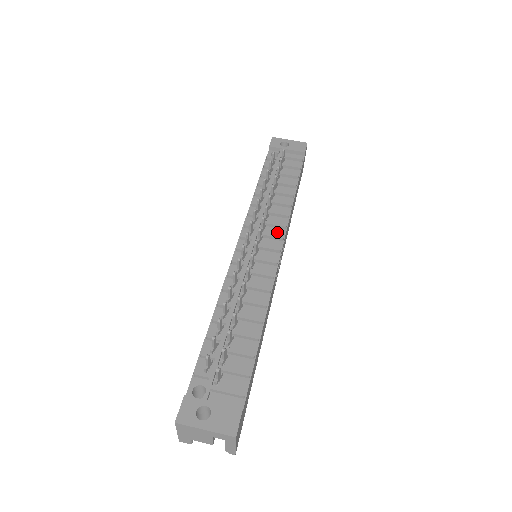
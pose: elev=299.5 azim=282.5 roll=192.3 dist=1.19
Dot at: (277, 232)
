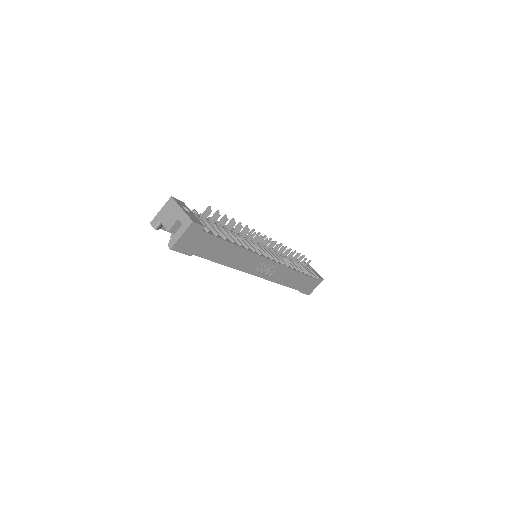
Dot at: occluded
